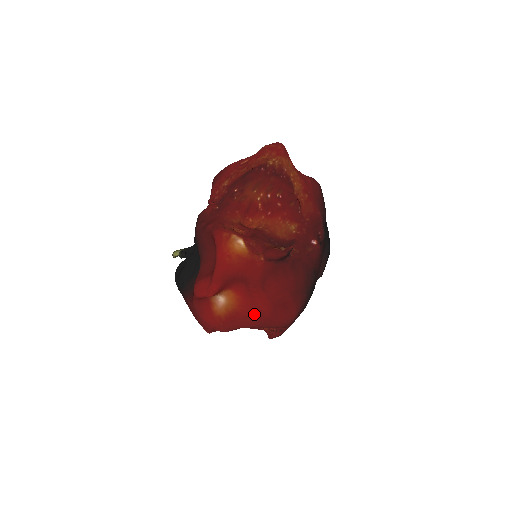
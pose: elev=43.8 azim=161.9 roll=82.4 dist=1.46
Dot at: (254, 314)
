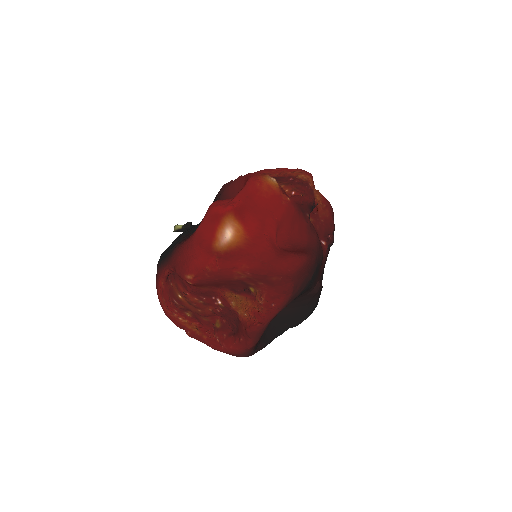
Dot at: (259, 253)
